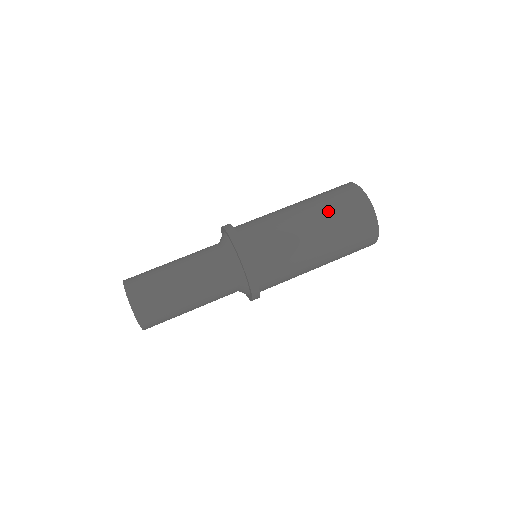
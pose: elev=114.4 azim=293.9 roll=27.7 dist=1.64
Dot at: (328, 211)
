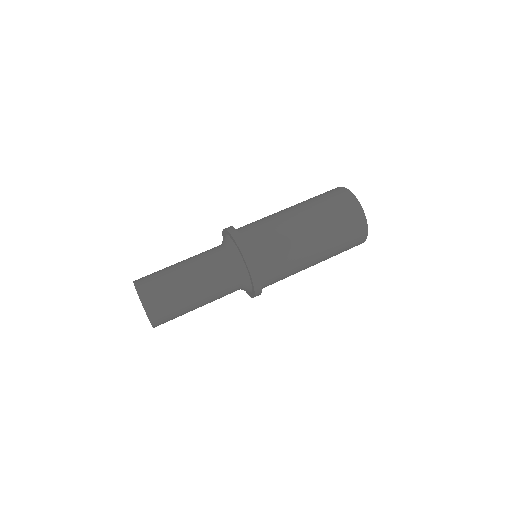
Dot at: (330, 228)
